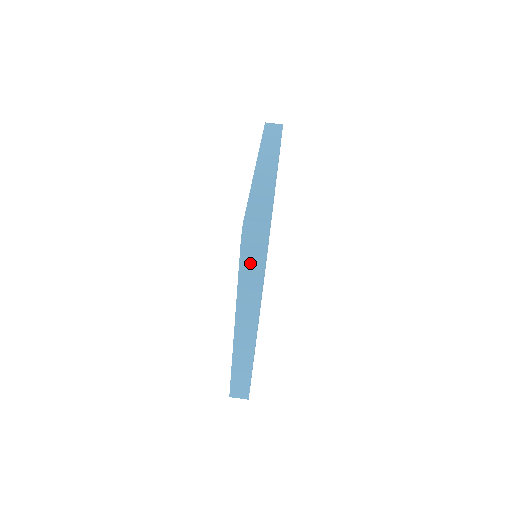
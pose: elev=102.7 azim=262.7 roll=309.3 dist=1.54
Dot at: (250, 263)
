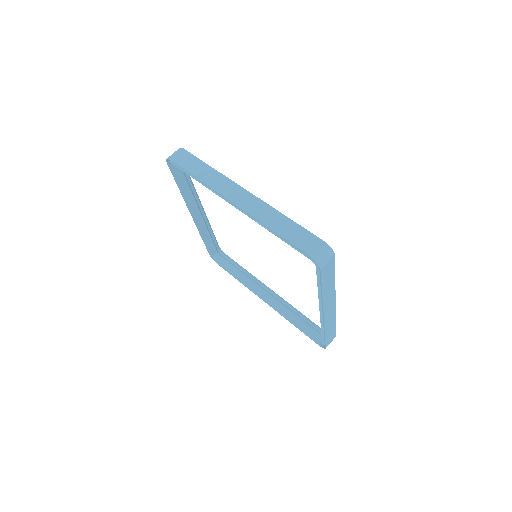
Dot at: (327, 275)
